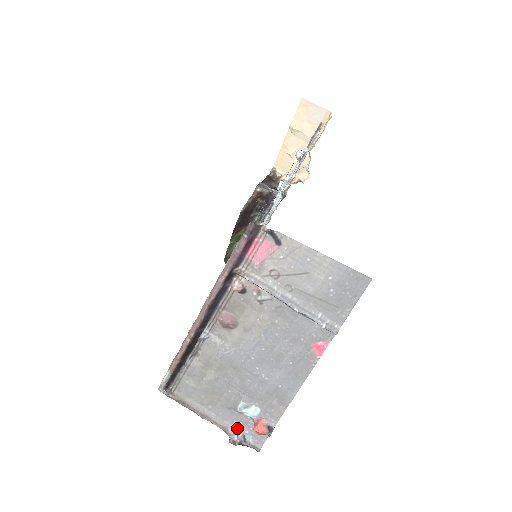
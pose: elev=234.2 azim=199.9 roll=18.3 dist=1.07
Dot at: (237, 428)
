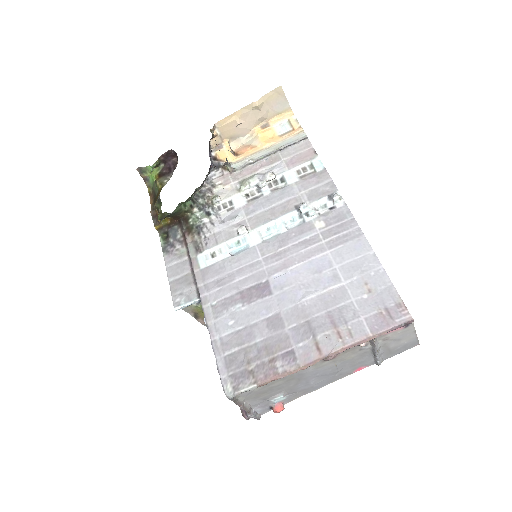
Dot at: (255, 409)
